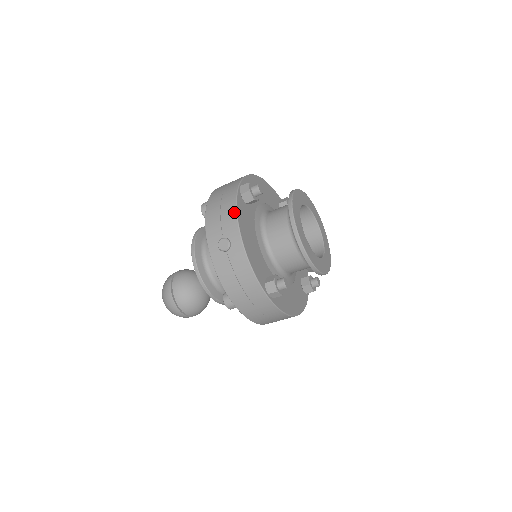
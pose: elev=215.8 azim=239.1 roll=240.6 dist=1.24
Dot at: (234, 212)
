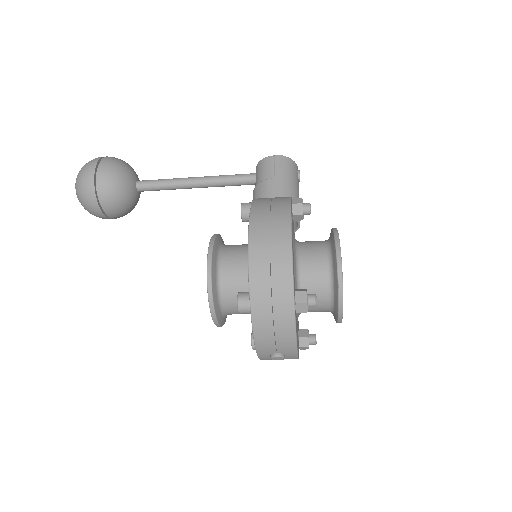
Dot at: (293, 340)
